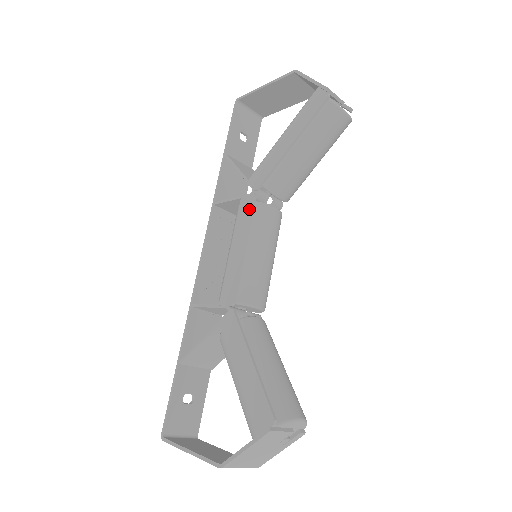
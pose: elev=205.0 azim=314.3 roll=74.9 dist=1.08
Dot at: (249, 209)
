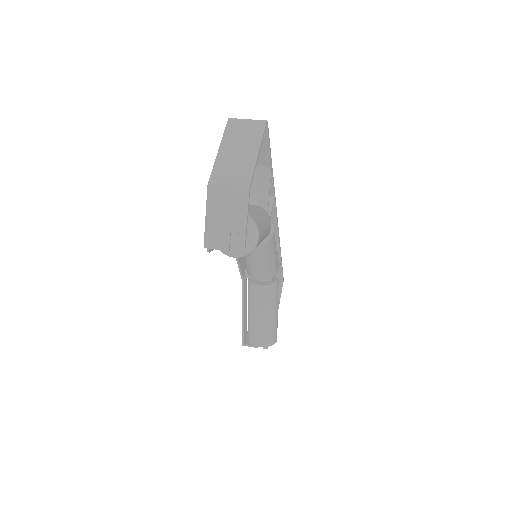
Dot at: occluded
